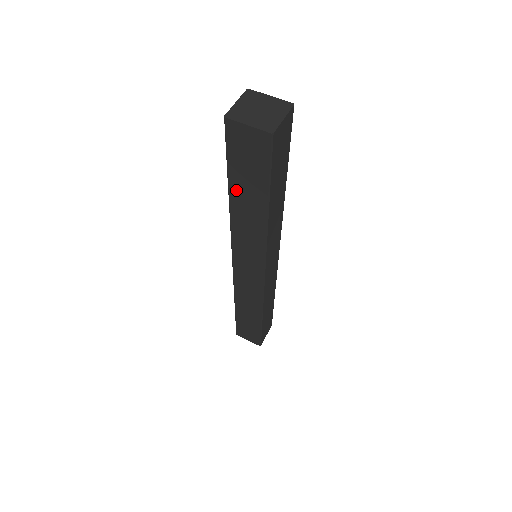
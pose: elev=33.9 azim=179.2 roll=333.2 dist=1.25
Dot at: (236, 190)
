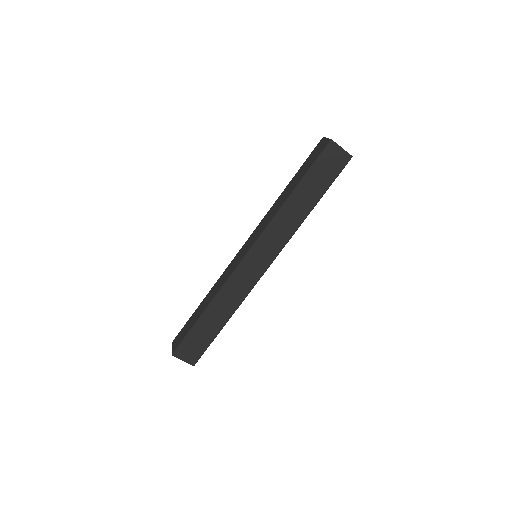
Dot at: (302, 188)
